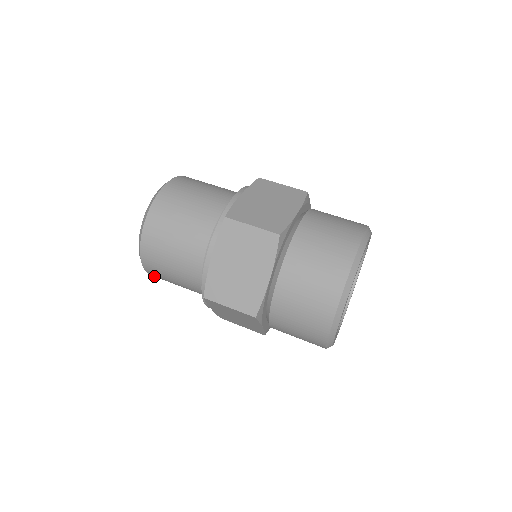
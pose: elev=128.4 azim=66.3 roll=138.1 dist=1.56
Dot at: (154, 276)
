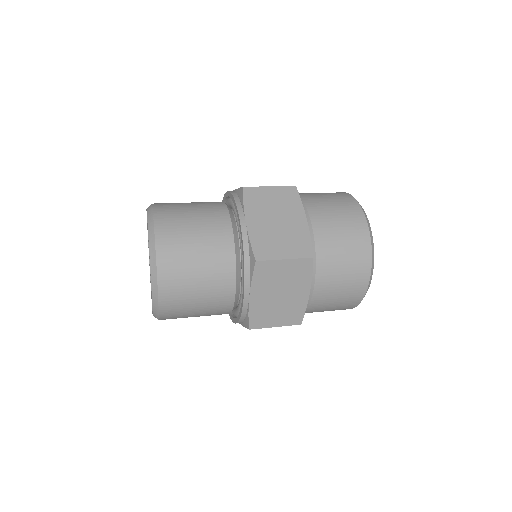
Dot at: (164, 304)
